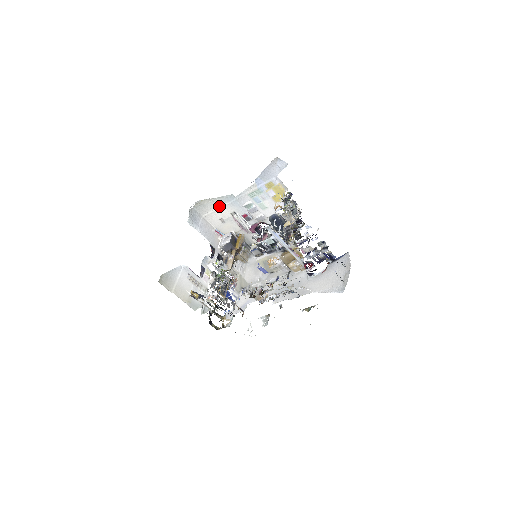
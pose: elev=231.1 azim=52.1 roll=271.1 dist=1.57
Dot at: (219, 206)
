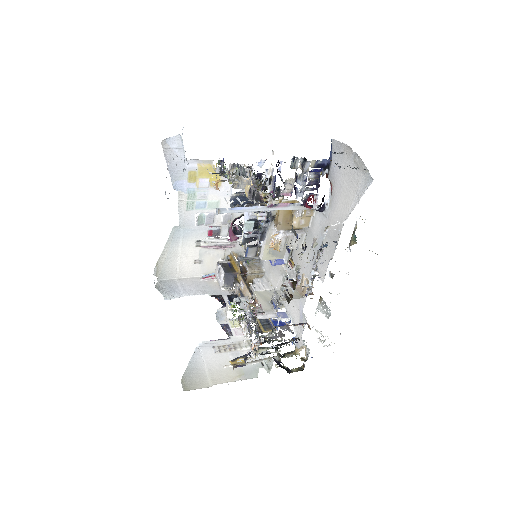
Dot at: (177, 252)
